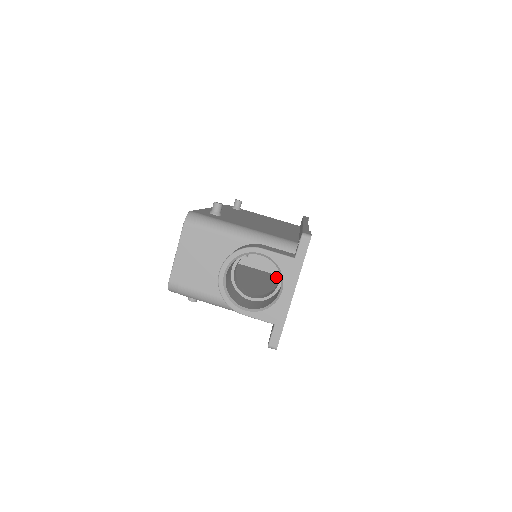
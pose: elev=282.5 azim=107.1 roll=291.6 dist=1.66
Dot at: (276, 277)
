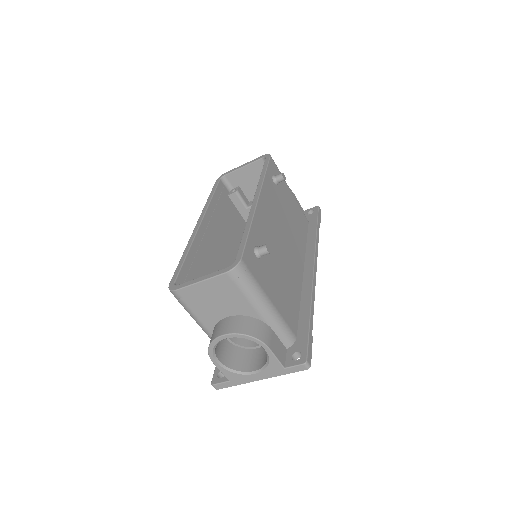
Dot at: occluded
